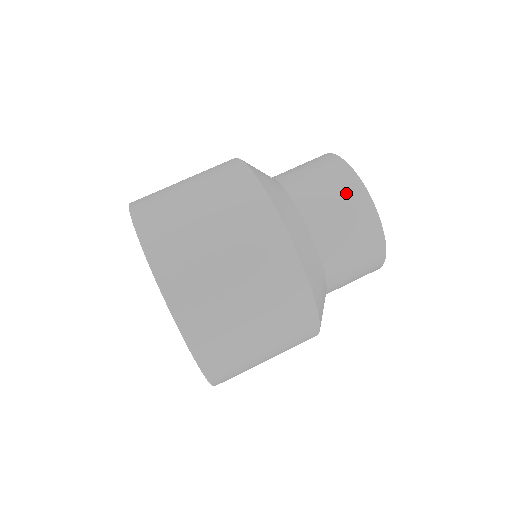
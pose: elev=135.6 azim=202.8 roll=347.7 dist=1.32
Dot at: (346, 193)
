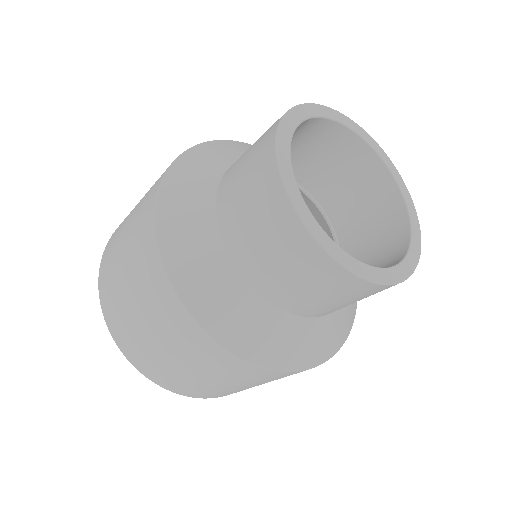
Dot at: (313, 274)
